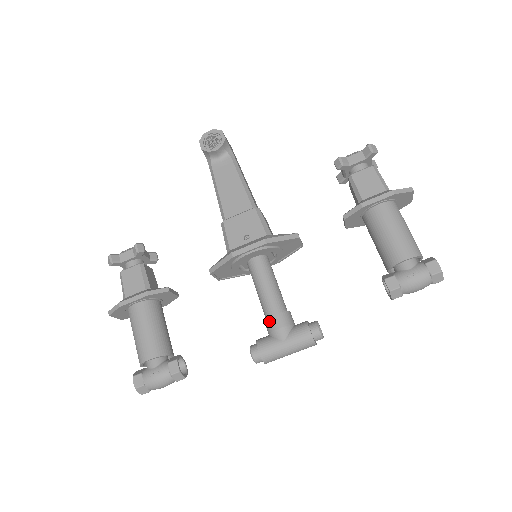
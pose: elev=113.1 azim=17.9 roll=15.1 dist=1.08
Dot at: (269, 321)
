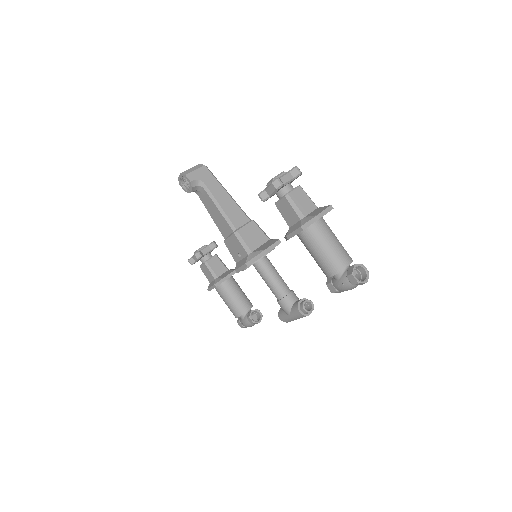
Dot at: (278, 303)
